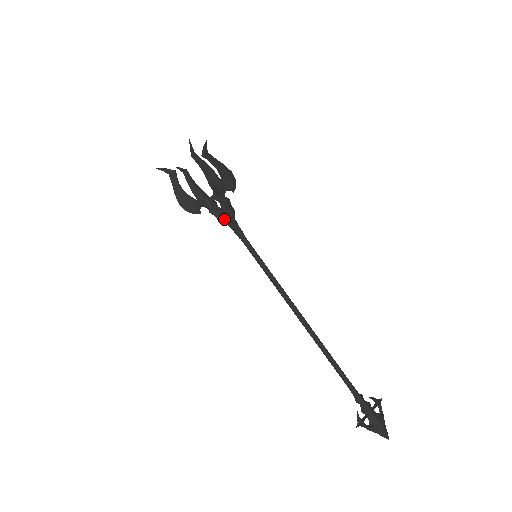
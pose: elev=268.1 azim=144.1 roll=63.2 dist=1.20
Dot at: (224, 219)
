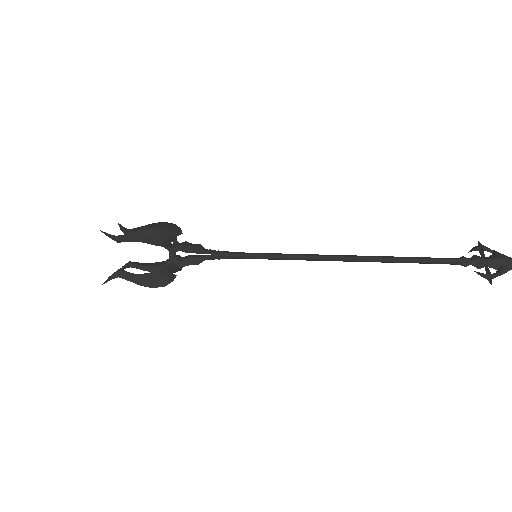
Dot at: (199, 259)
